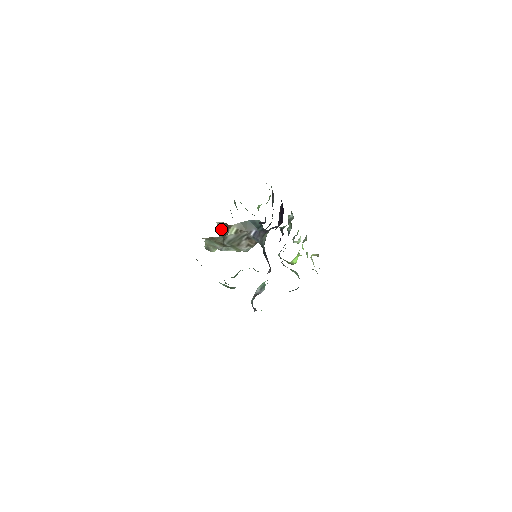
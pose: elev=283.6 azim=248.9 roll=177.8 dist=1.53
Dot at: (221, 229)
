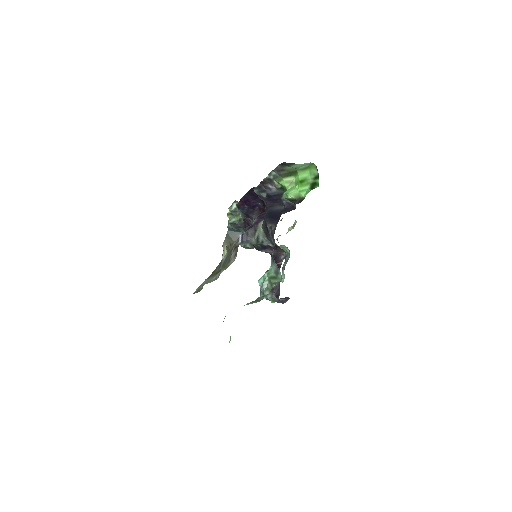
Dot at: (230, 253)
